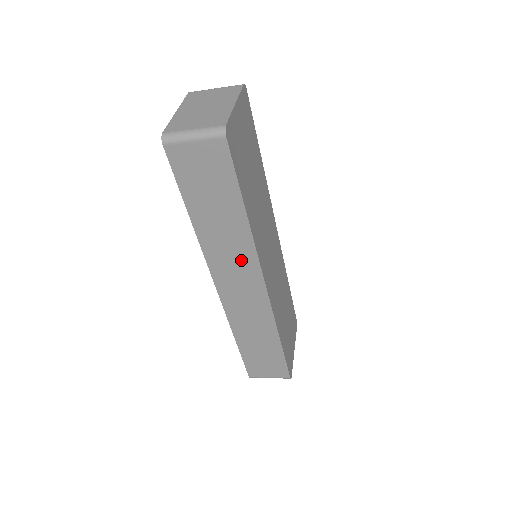
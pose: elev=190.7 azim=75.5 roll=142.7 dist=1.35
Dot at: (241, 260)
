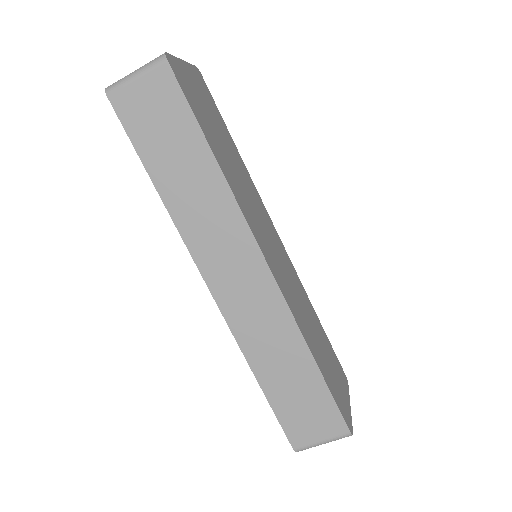
Dot at: (226, 230)
